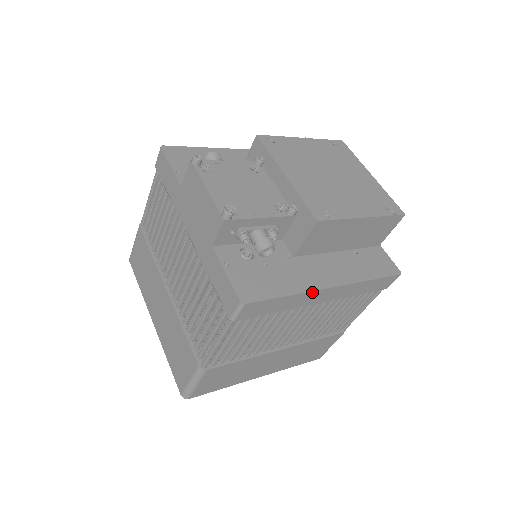
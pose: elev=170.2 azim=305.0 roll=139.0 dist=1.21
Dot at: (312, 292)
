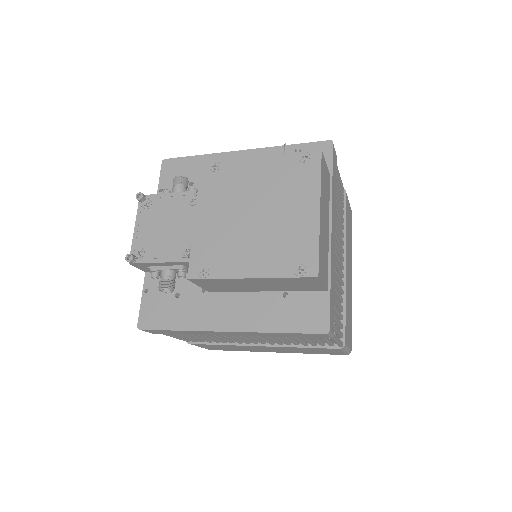
Dot at: (204, 331)
